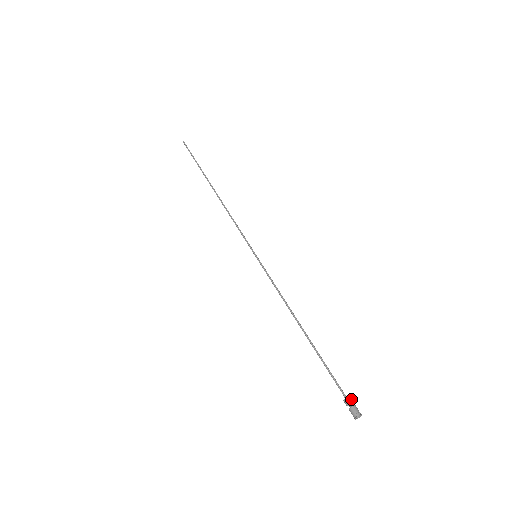
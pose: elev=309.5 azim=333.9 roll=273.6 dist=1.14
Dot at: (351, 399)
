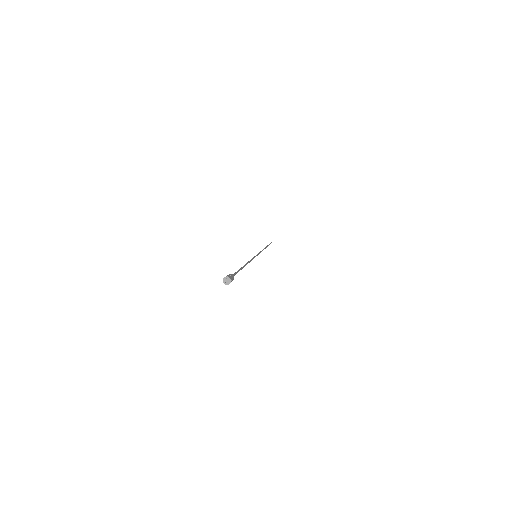
Dot at: occluded
